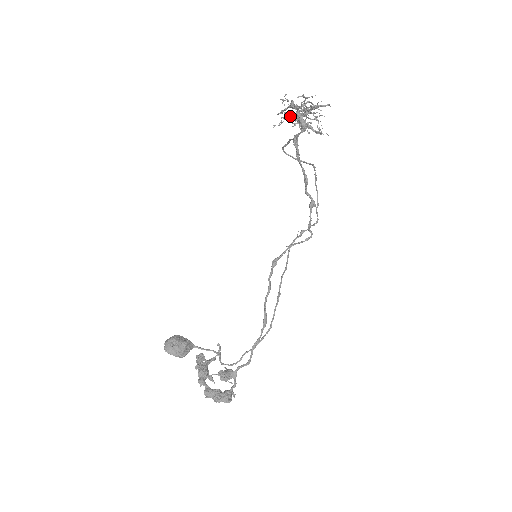
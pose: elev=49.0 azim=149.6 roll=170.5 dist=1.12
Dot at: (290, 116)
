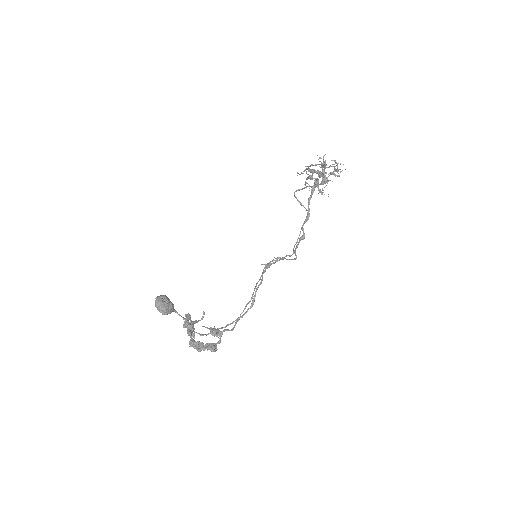
Dot at: (314, 171)
